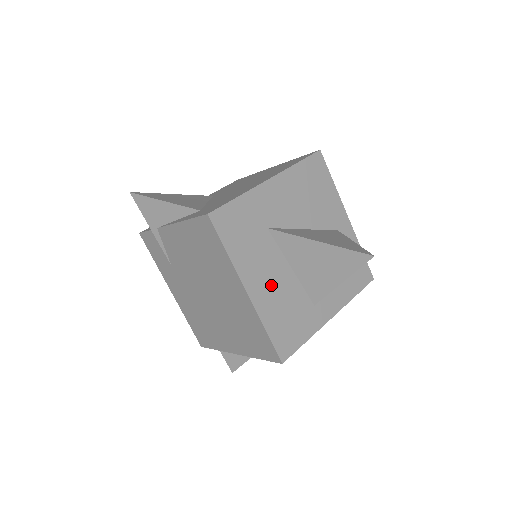
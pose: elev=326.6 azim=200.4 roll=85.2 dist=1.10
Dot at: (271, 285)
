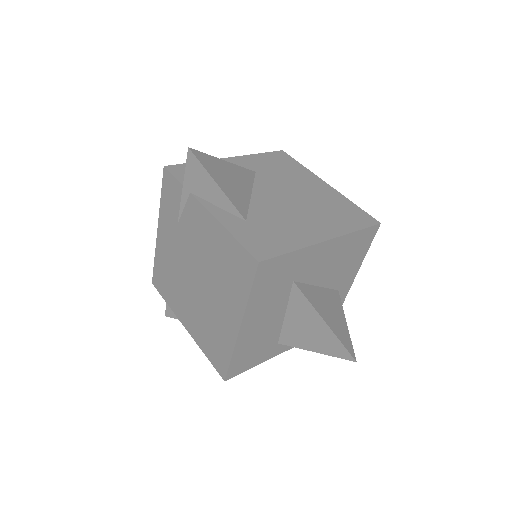
Dot at: (261, 325)
